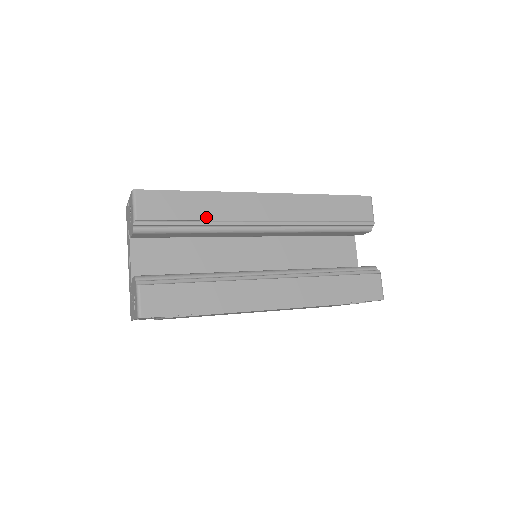
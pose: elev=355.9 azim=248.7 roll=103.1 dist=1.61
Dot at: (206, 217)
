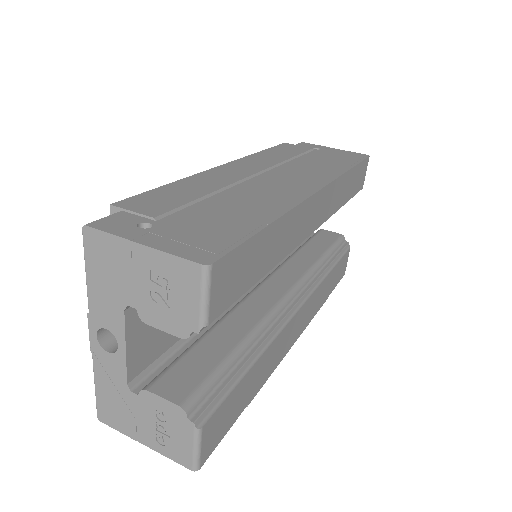
Dot at: (274, 262)
